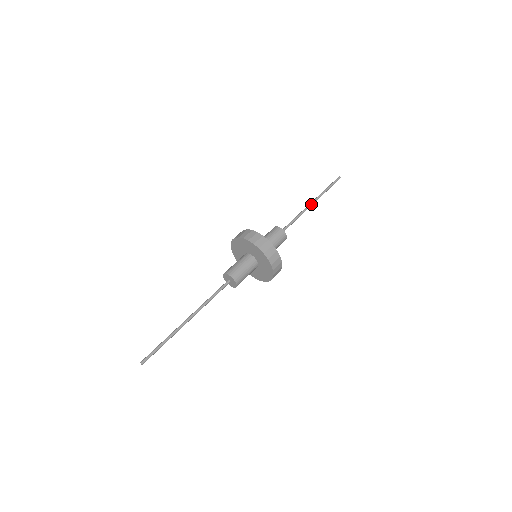
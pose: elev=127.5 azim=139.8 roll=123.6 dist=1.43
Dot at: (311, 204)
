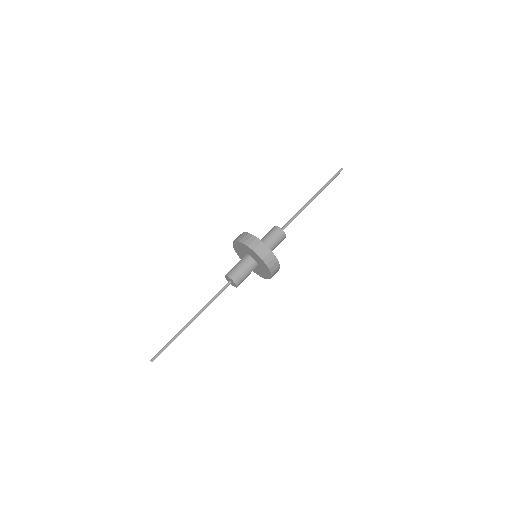
Dot at: (312, 200)
